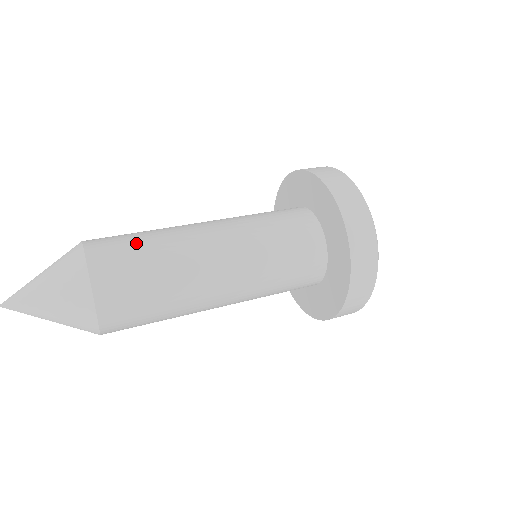
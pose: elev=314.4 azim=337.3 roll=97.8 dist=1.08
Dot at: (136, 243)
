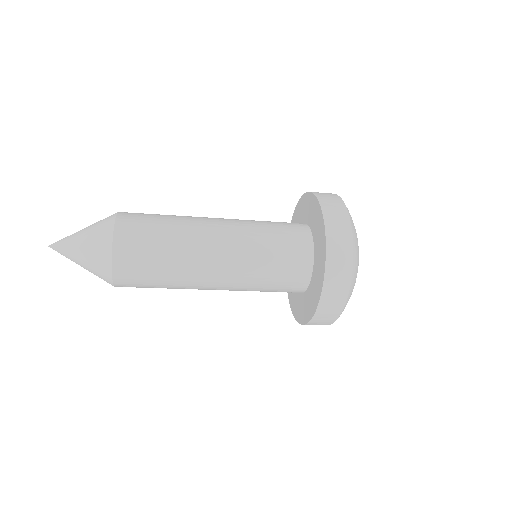
Dot at: (156, 220)
